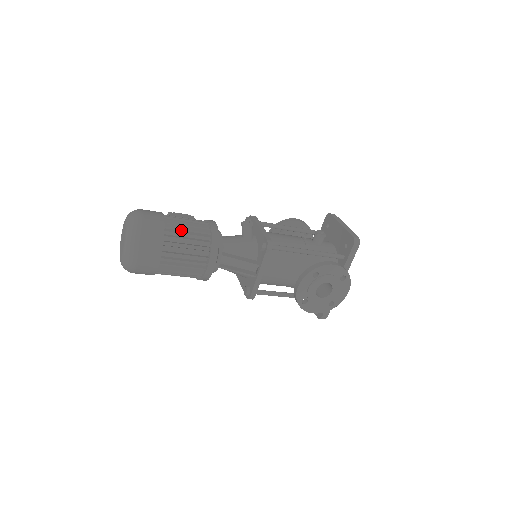
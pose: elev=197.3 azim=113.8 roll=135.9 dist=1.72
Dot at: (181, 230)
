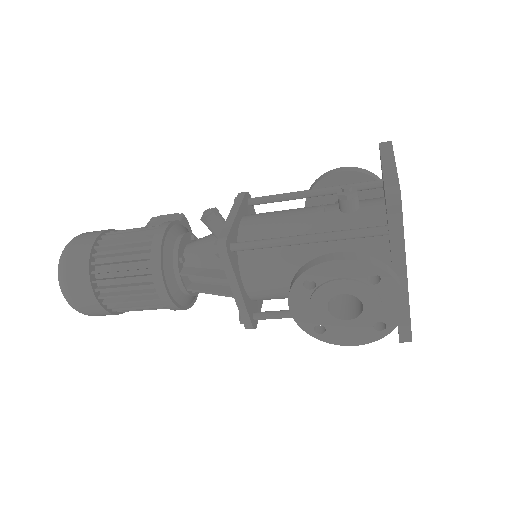
Dot at: (112, 253)
